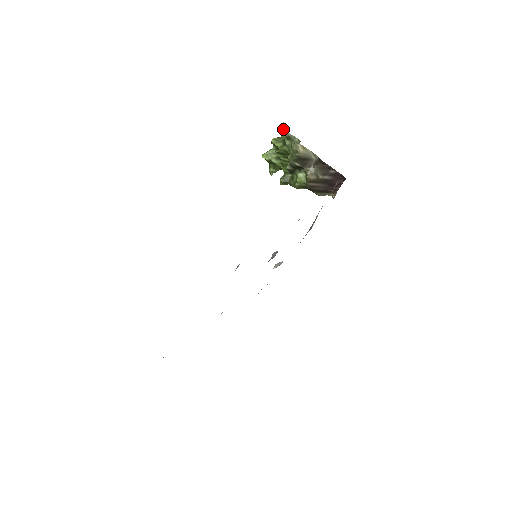
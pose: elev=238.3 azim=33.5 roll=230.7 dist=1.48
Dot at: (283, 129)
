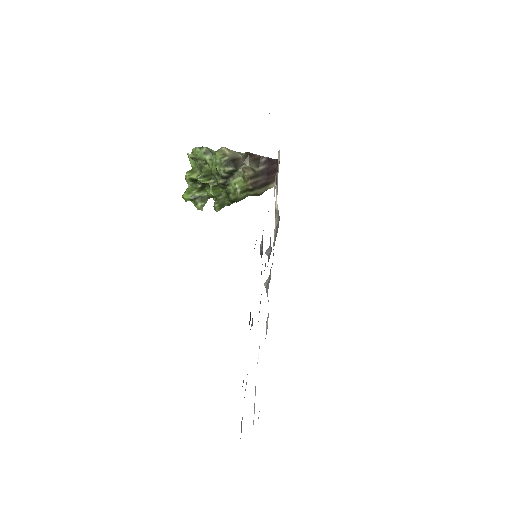
Dot at: (196, 149)
